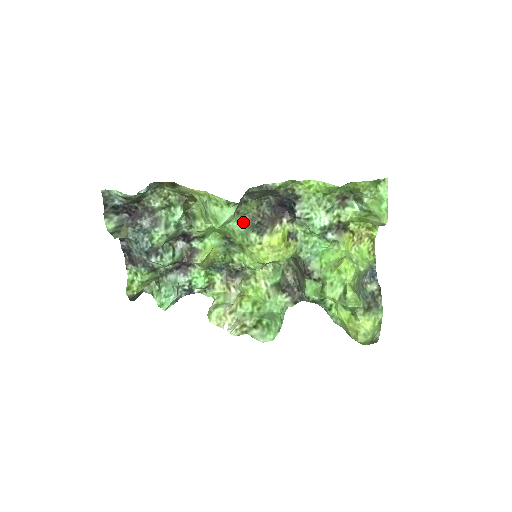
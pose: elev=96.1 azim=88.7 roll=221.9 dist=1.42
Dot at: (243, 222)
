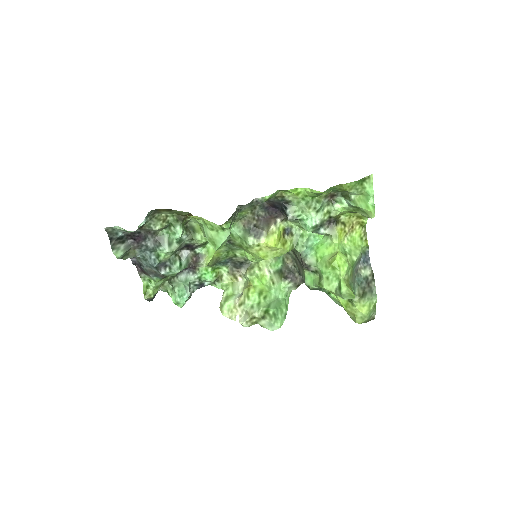
Dot at: (240, 226)
